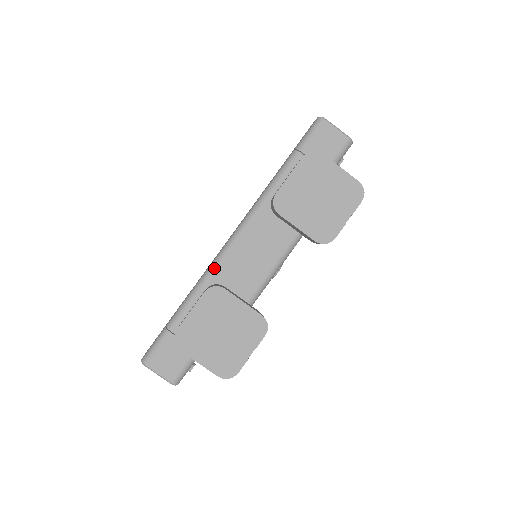
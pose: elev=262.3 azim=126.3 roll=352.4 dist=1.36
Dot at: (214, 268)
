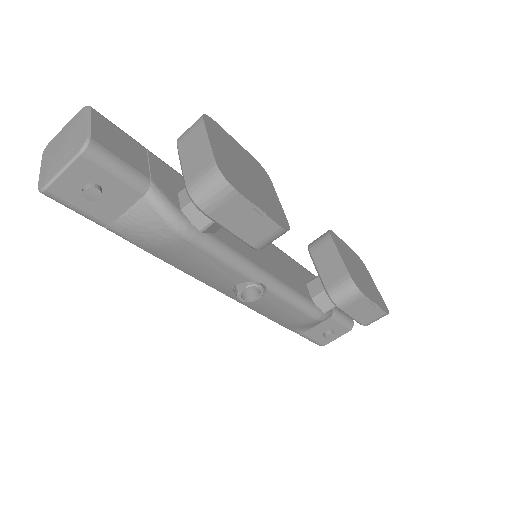
Dot at: occluded
